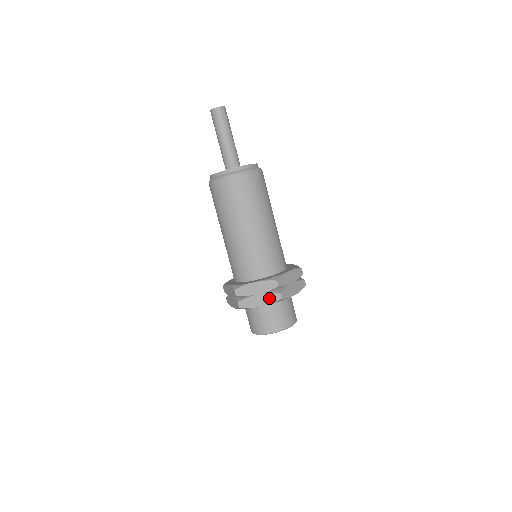
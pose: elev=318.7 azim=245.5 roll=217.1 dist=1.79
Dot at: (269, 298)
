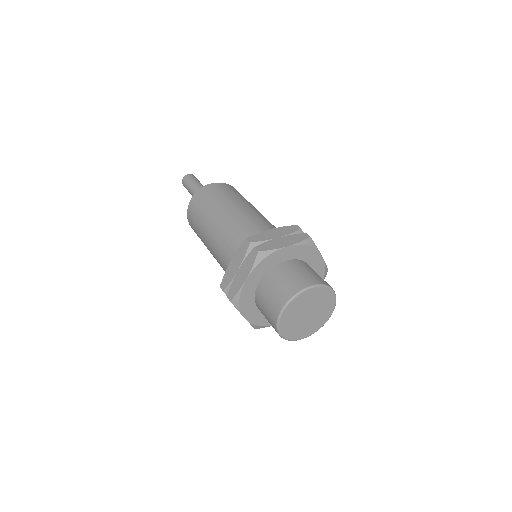
Dot at: (294, 238)
